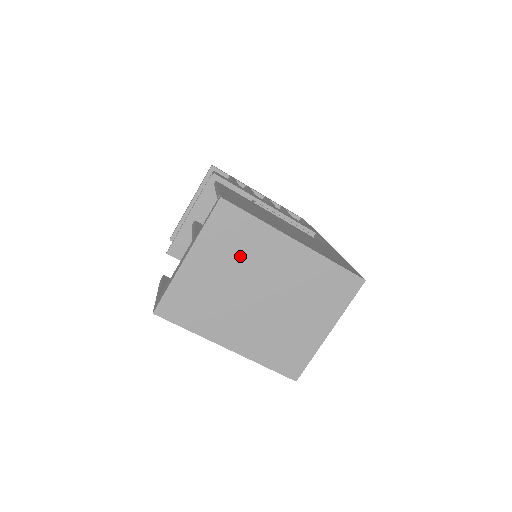
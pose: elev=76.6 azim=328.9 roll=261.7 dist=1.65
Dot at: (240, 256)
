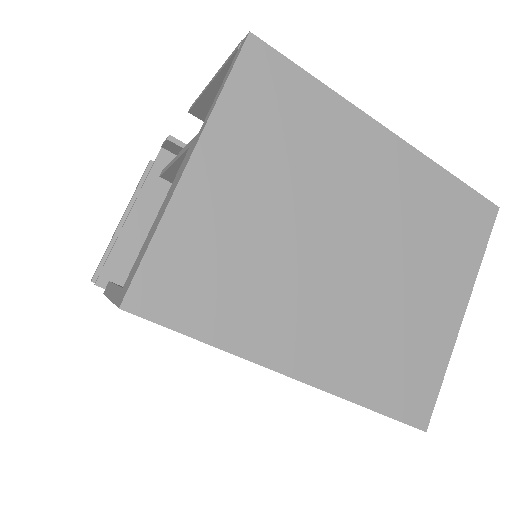
Dot at: (298, 160)
